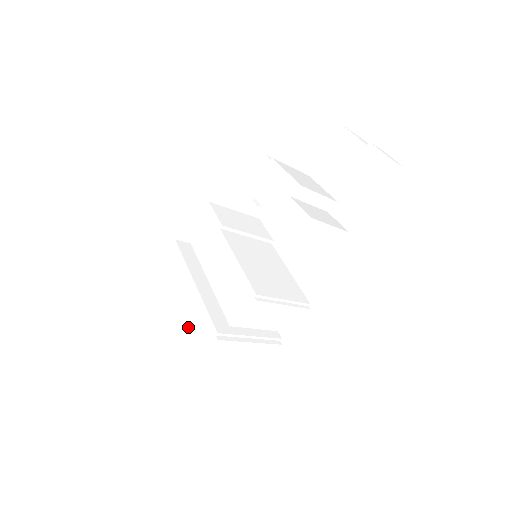
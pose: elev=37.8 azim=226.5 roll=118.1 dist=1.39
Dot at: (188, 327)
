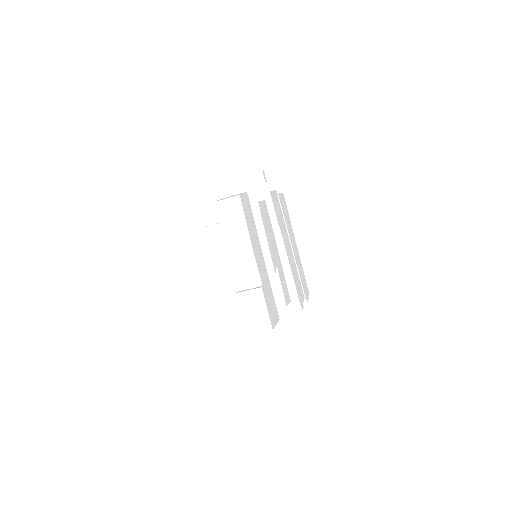
Dot at: occluded
